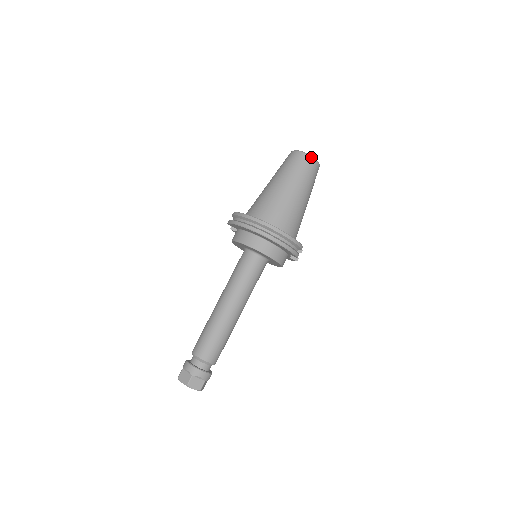
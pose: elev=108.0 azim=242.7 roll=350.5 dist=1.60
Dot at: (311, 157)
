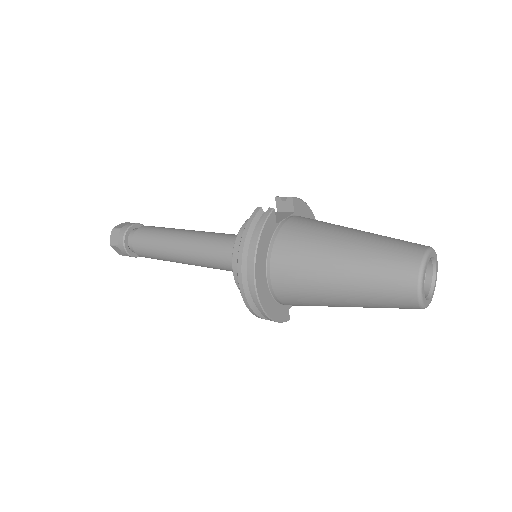
Dot at: (418, 302)
